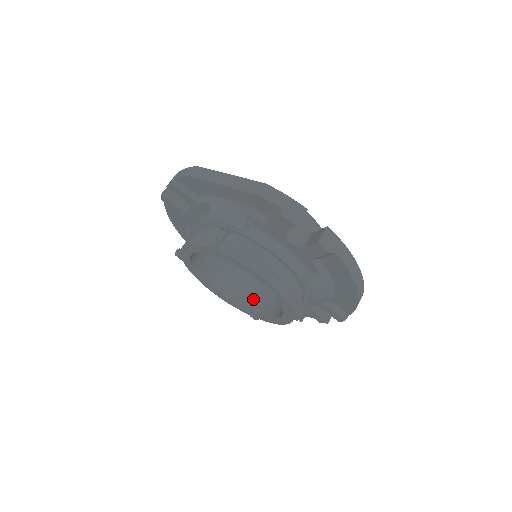
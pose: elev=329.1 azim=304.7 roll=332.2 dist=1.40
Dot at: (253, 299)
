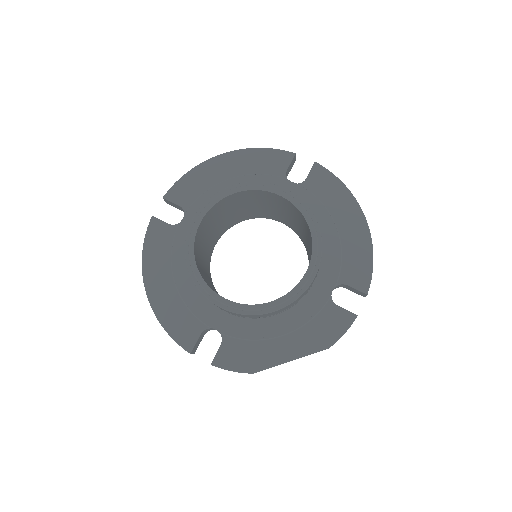
Dot at: (238, 219)
